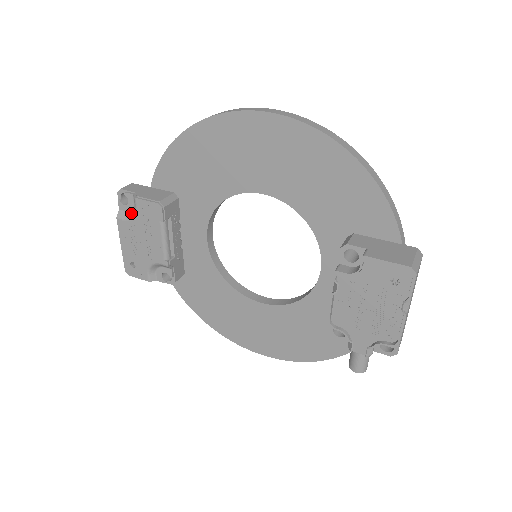
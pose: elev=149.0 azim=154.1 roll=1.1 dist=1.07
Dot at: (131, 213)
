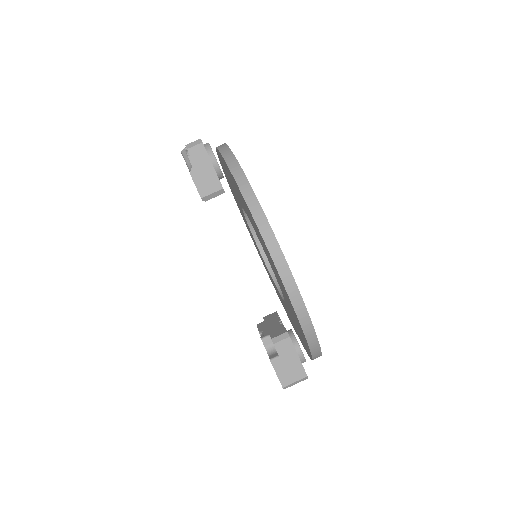
Dot at: (190, 165)
